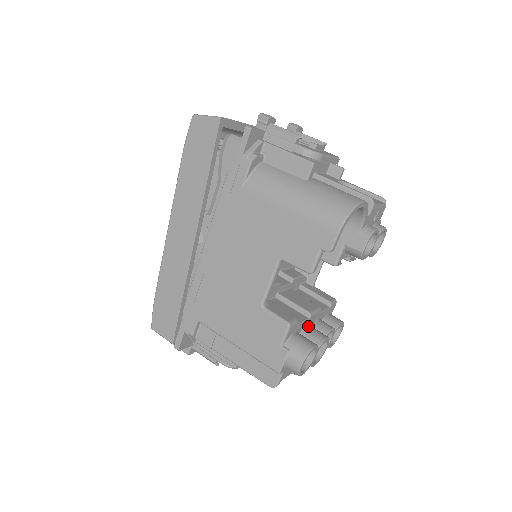
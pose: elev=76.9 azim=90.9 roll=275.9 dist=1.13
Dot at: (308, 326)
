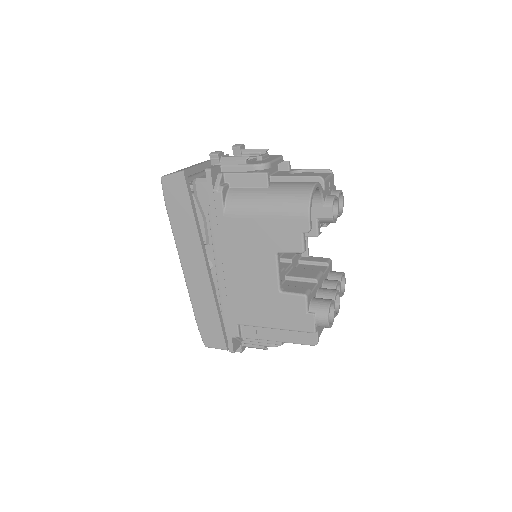
Dot at: (319, 289)
